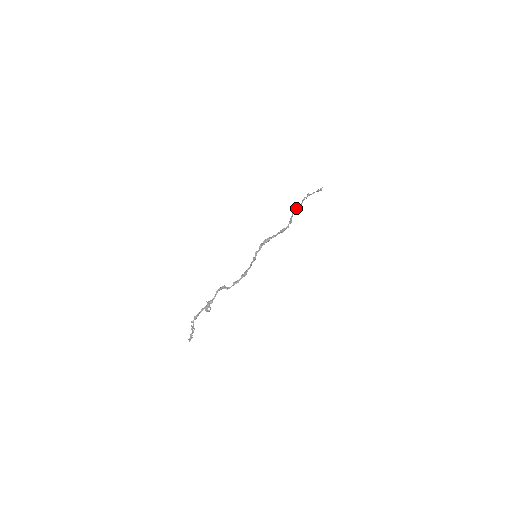
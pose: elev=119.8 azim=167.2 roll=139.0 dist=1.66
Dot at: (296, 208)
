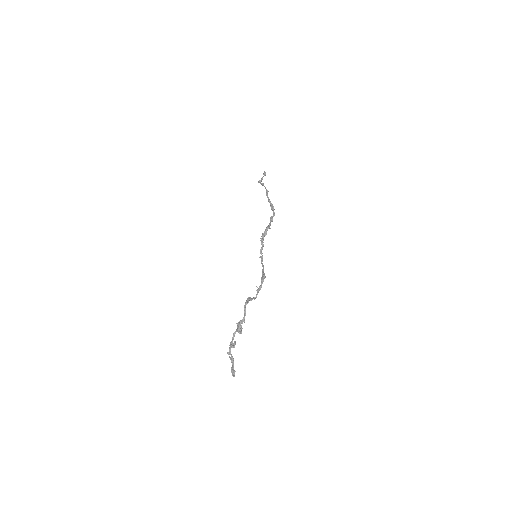
Dot at: occluded
